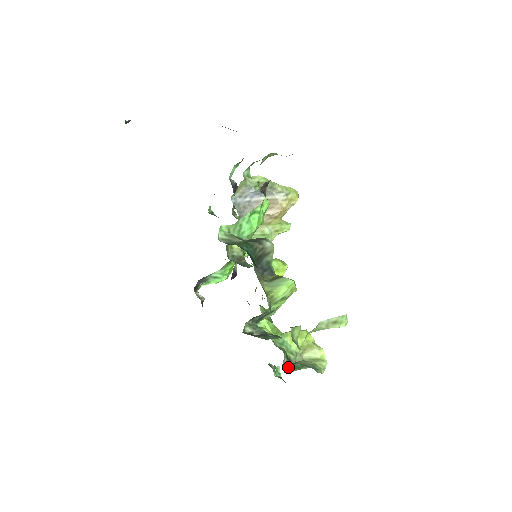
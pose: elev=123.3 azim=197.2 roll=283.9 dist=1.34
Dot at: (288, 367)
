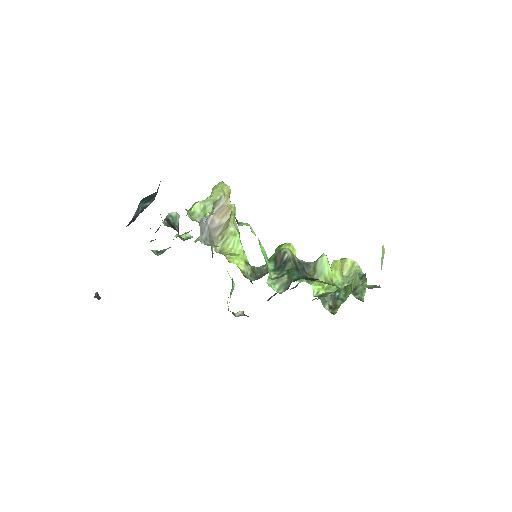
Dot at: (357, 295)
